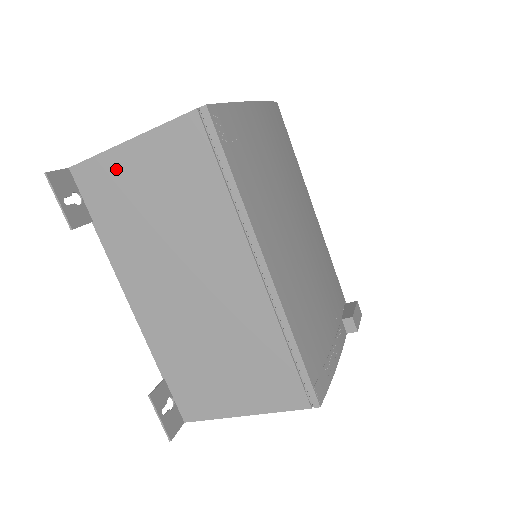
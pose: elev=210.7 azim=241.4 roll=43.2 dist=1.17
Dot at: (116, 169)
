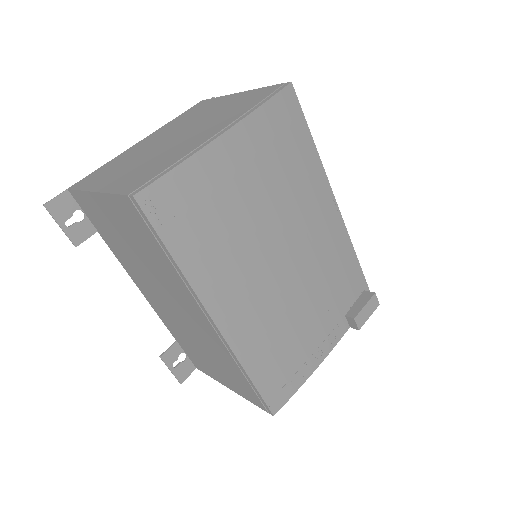
Dot at: (95, 207)
